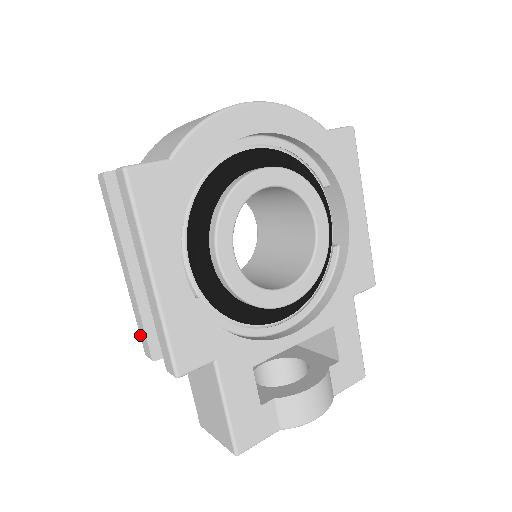
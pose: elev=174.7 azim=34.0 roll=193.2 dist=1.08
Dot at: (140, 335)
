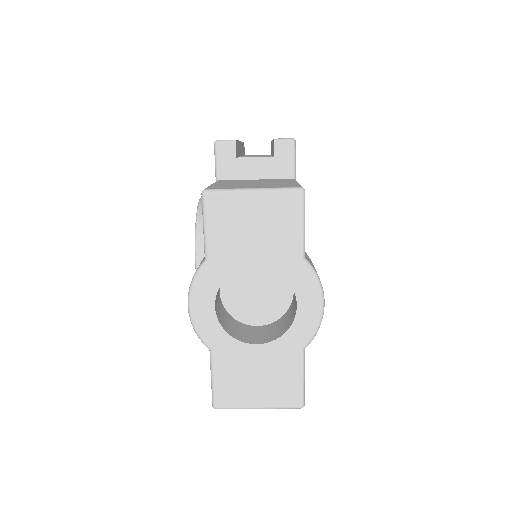
Dot at: occluded
